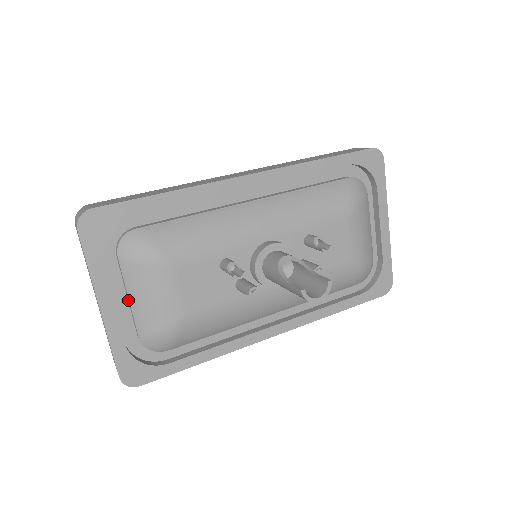
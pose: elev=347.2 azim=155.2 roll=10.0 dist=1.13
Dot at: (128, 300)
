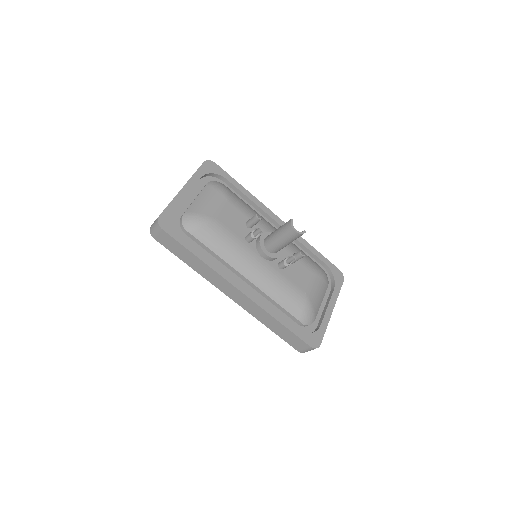
Dot at: (194, 200)
